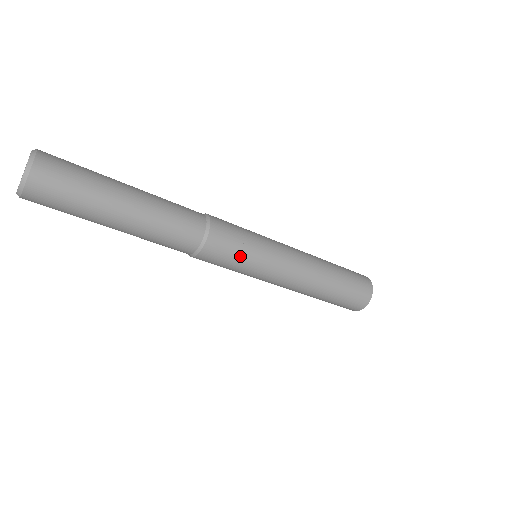
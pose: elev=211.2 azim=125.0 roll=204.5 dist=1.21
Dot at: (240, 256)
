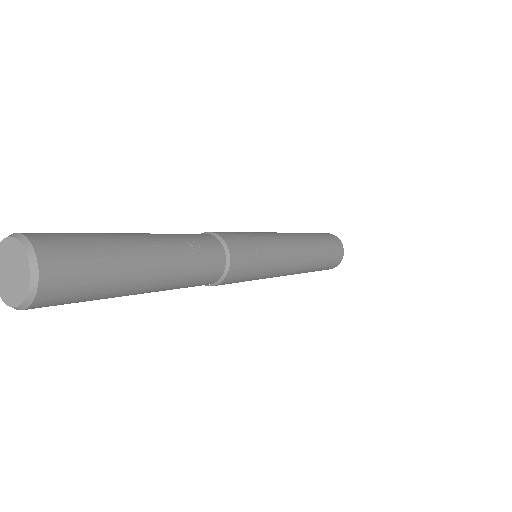
Dot at: occluded
